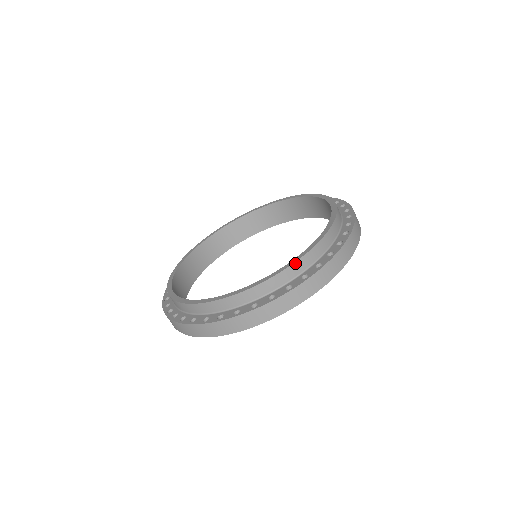
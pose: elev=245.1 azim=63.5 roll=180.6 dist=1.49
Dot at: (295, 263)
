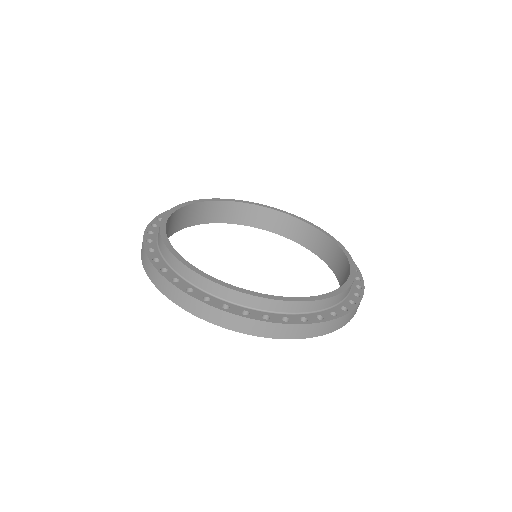
Dot at: (304, 302)
